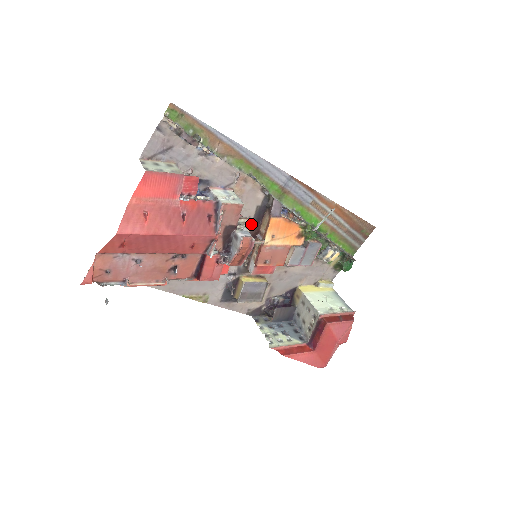
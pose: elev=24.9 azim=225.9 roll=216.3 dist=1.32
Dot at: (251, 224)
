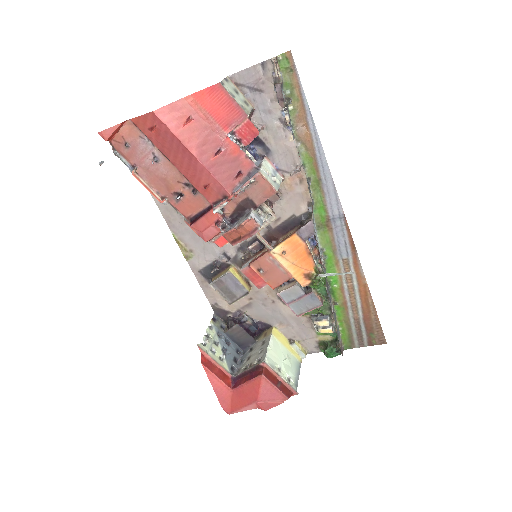
Dot at: occluded
